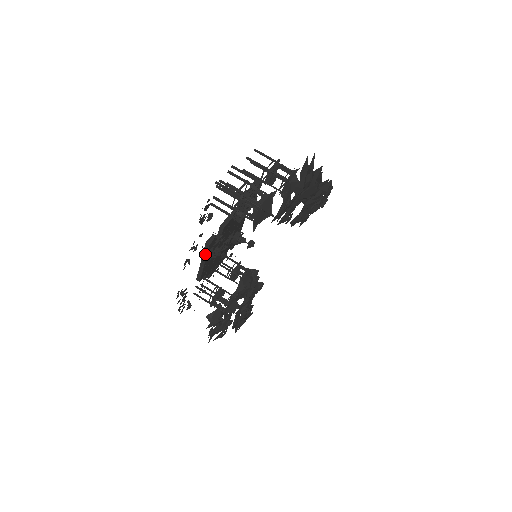
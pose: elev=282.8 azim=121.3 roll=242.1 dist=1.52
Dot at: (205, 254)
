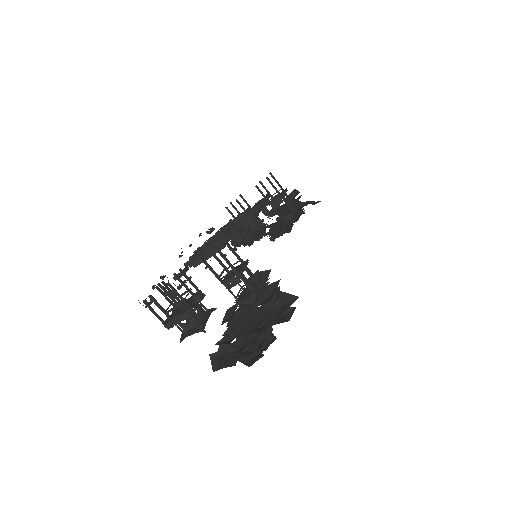
Dot at: (187, 261)
